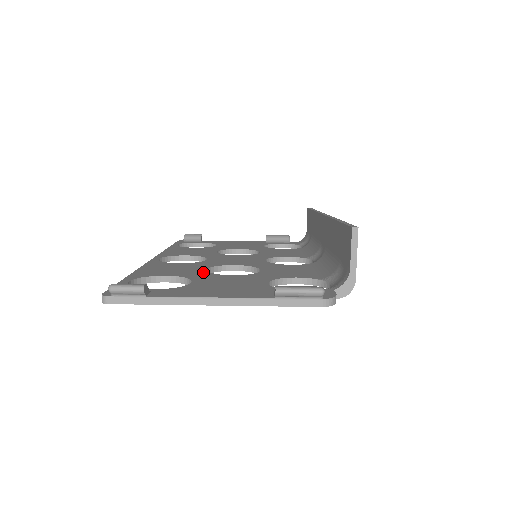
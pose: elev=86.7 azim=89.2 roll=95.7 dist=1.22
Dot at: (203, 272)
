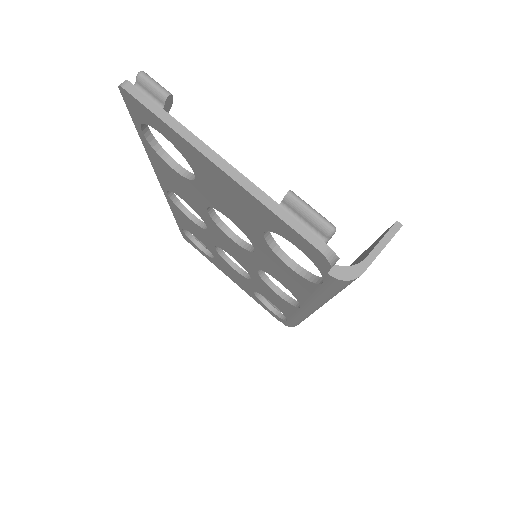
Dot at: occluded
